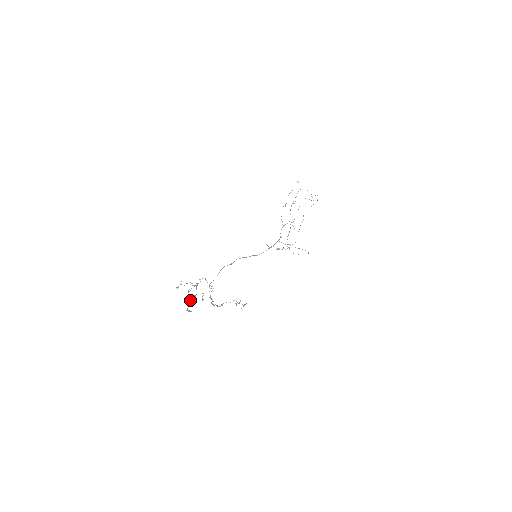
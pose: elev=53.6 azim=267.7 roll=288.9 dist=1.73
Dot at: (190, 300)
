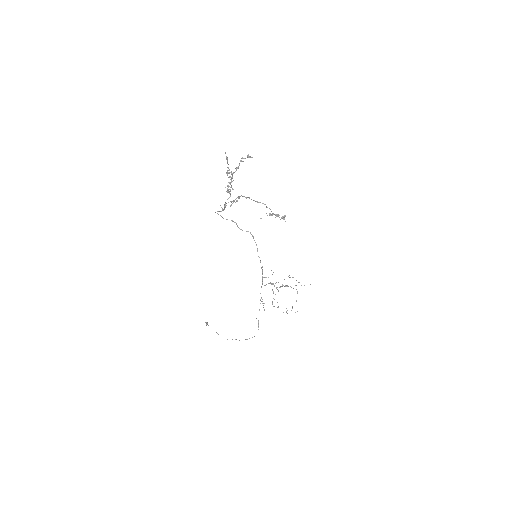
Dot at: occluded
